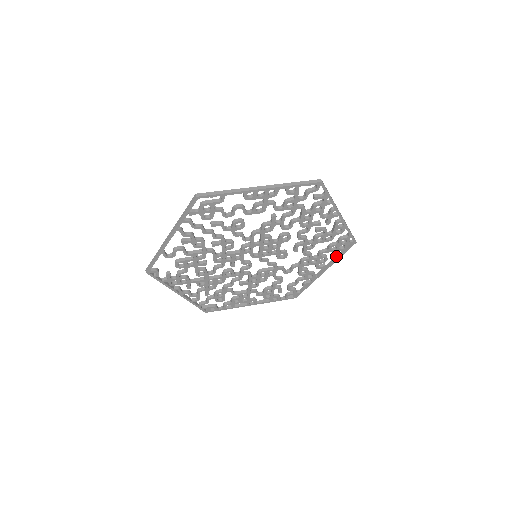
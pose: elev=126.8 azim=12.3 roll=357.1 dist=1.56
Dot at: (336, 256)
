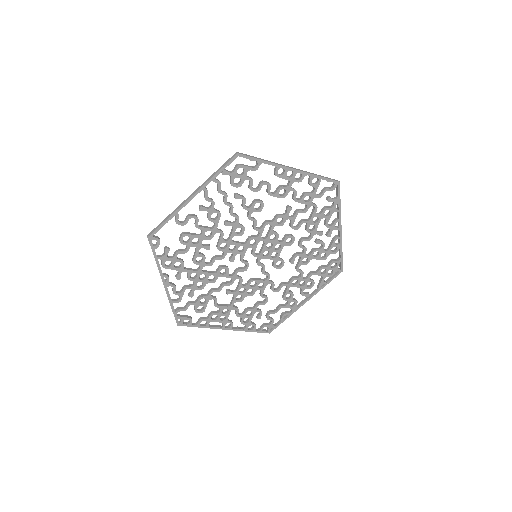
Dot at: (322, 283)
